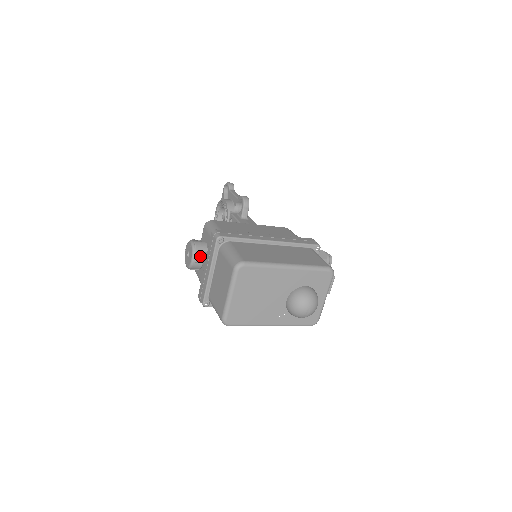
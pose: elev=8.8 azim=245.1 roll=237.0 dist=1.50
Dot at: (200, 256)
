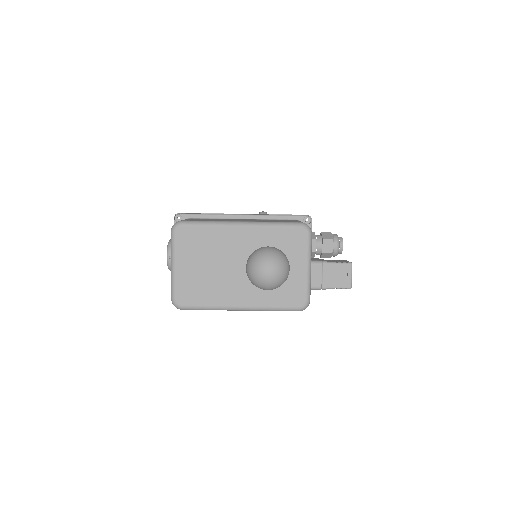
Dot at: occluded
